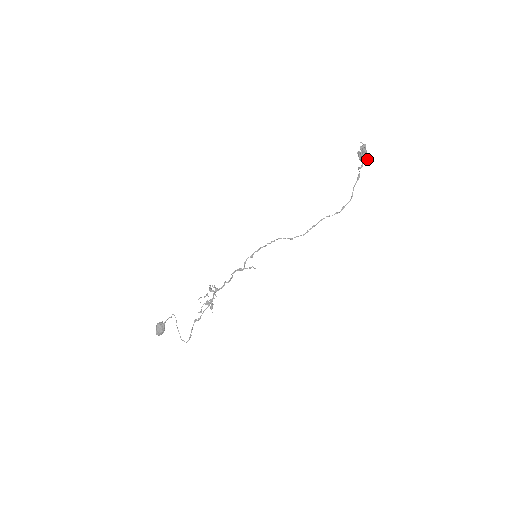
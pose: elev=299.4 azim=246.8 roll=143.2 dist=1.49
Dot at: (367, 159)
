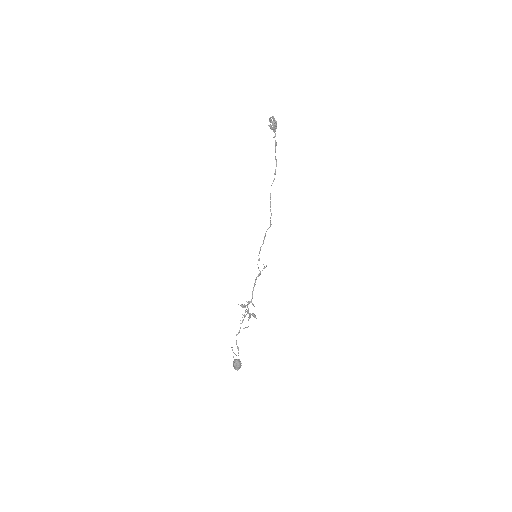
Dot at: occluded
